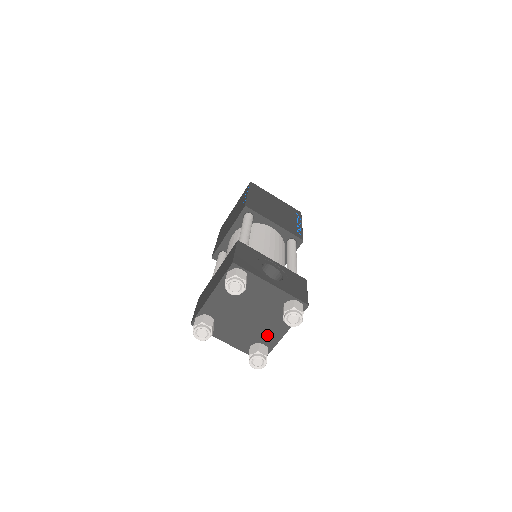
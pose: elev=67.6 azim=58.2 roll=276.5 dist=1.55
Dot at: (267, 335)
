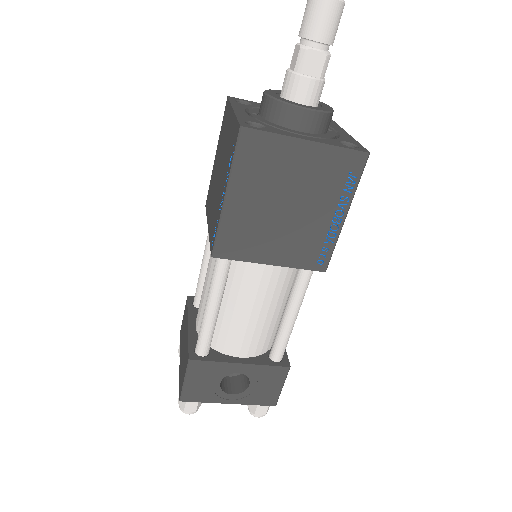
Dot at: occluded
